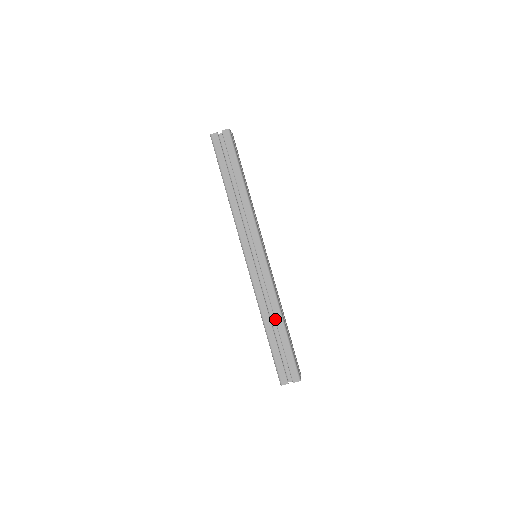
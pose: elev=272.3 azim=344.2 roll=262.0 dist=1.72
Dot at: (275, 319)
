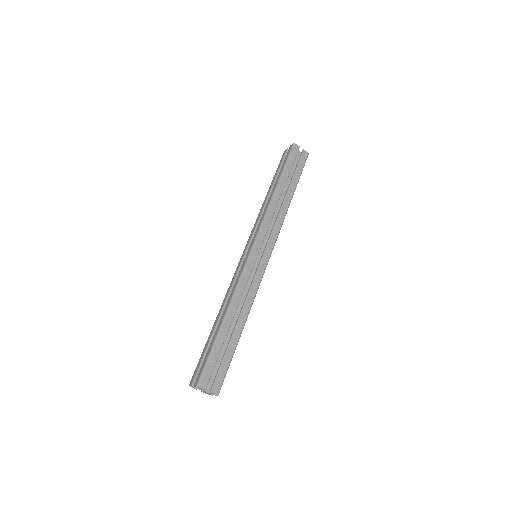
Dot at: (222, 313)
